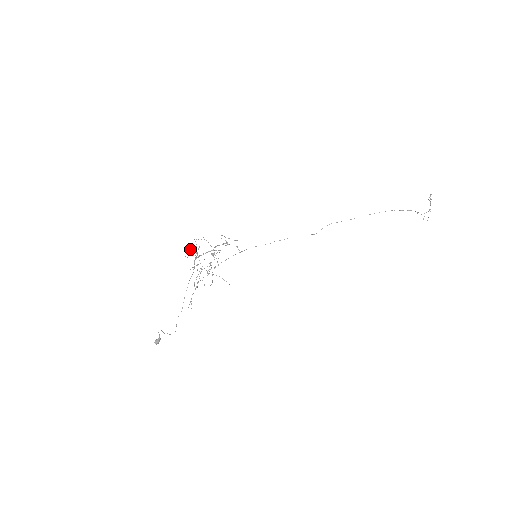
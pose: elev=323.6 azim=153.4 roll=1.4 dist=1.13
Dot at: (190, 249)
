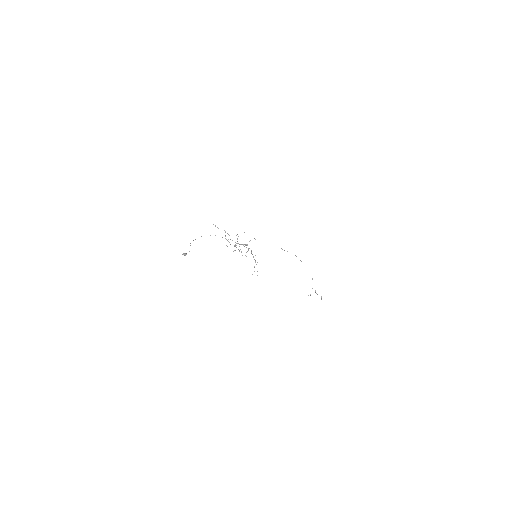
Dot at: (246, 244)
